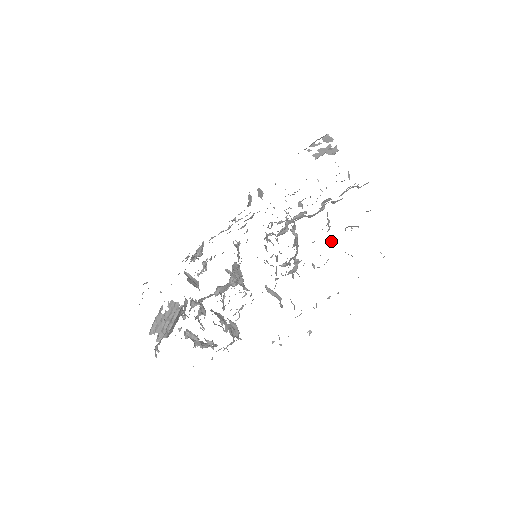
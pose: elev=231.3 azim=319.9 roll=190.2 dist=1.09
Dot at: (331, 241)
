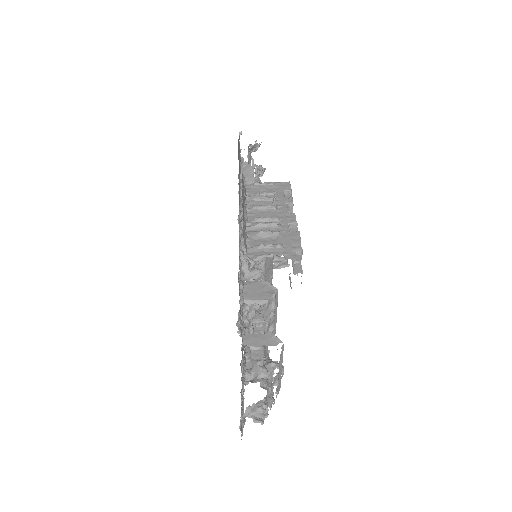
Dot at: occluded
